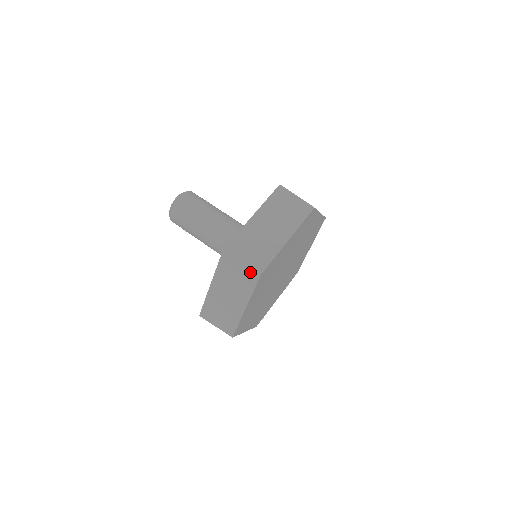
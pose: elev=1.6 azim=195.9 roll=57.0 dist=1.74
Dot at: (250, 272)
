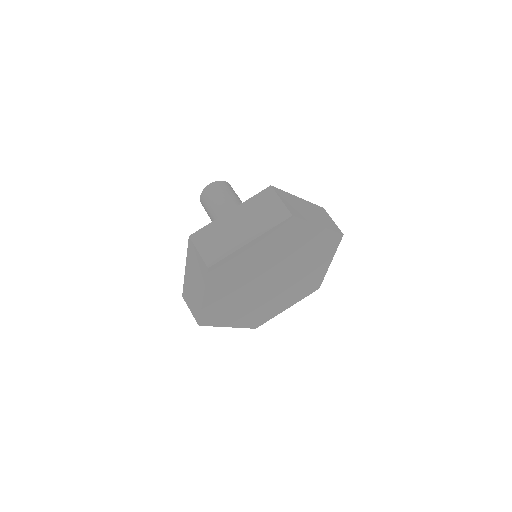
Dot at: (283, 210)
